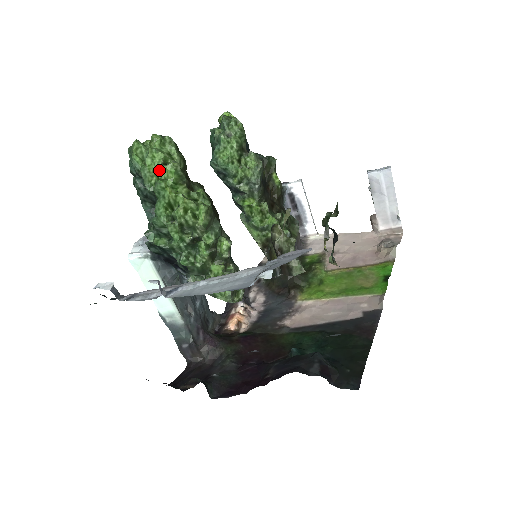
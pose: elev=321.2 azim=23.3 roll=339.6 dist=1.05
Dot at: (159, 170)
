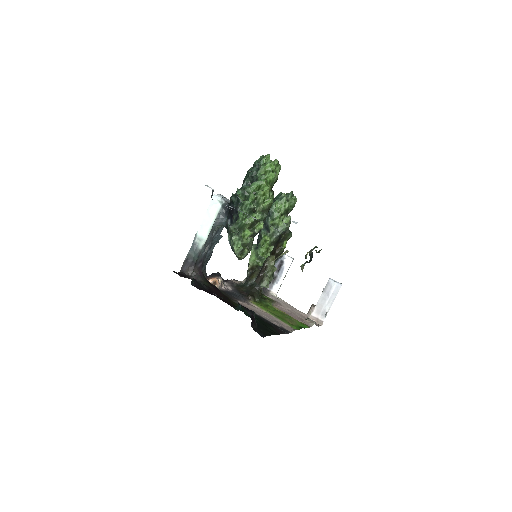
Dot at: (268, 172)
